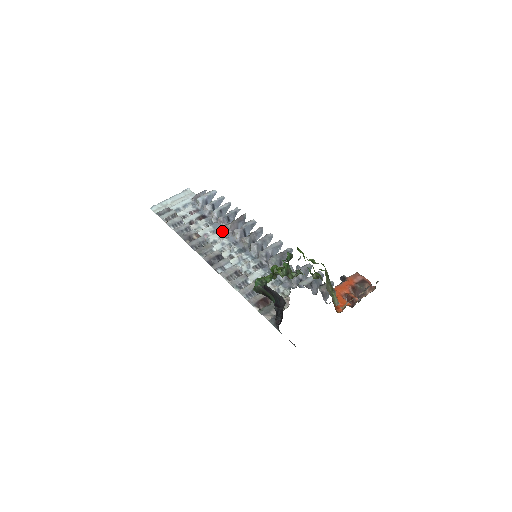
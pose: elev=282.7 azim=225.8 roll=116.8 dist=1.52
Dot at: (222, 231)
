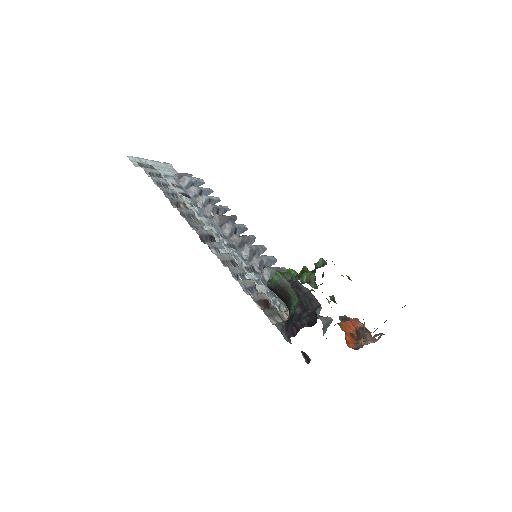
Dot at: (209, 219)
